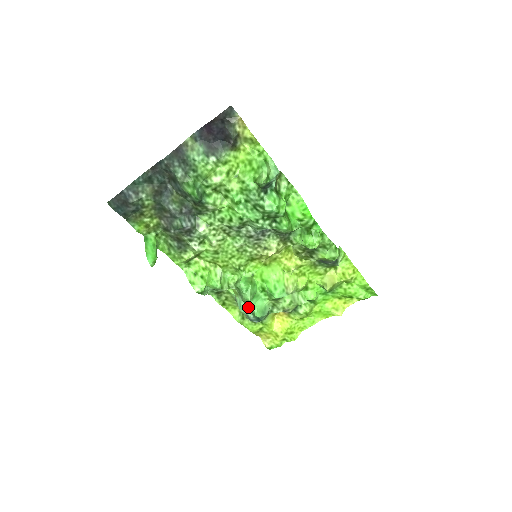
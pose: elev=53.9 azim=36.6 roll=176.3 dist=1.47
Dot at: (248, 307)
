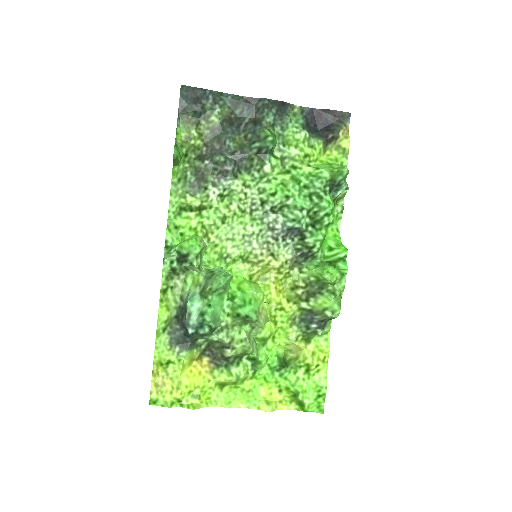
Dot at: (201, 303)
